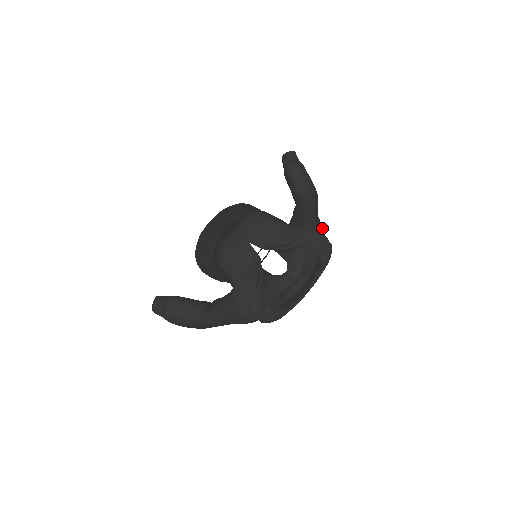
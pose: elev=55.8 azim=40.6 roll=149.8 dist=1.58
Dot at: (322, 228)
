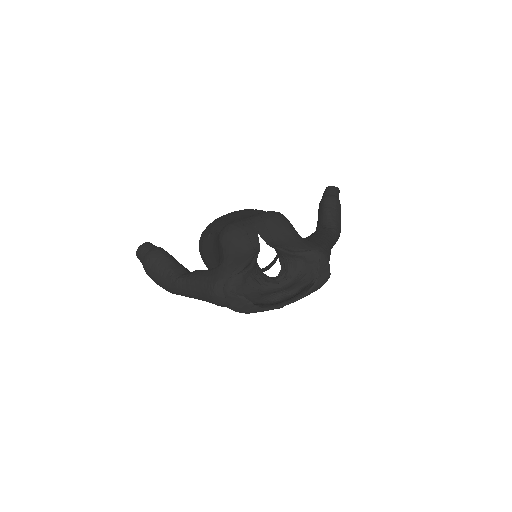
Dot at: (329, 258)
